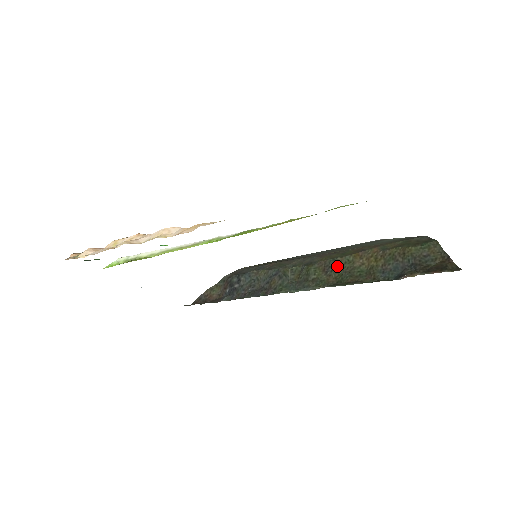
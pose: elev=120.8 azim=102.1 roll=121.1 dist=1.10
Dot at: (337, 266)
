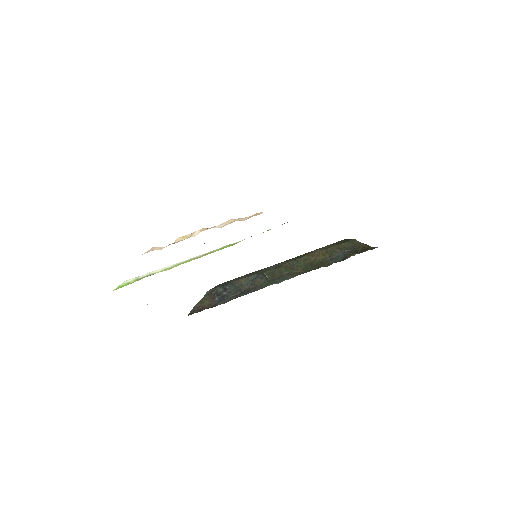
Dot at: (300, 263)
